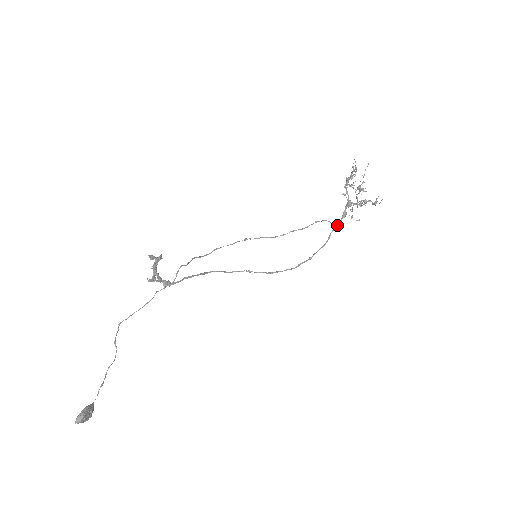
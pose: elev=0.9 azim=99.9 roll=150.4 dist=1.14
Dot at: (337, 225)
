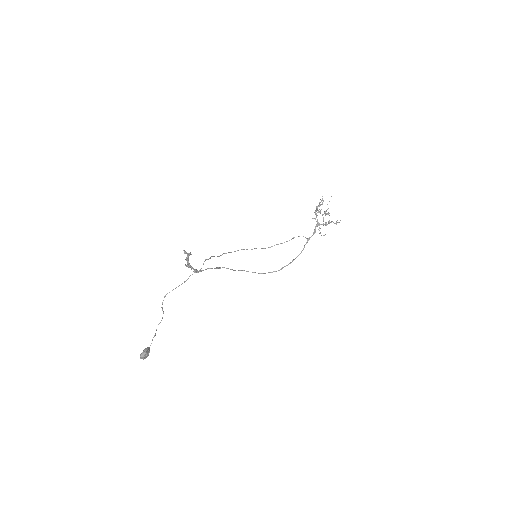
Dot at: occluded
